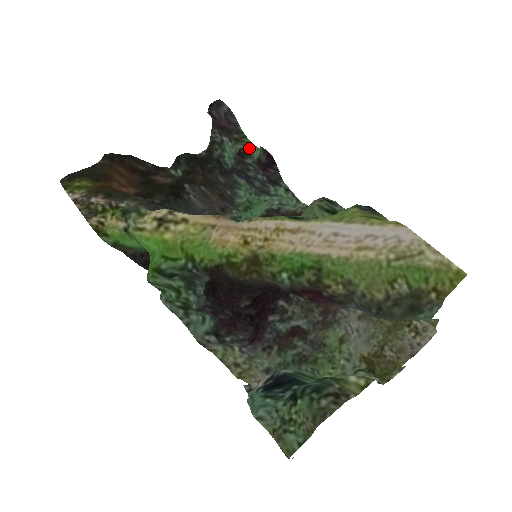
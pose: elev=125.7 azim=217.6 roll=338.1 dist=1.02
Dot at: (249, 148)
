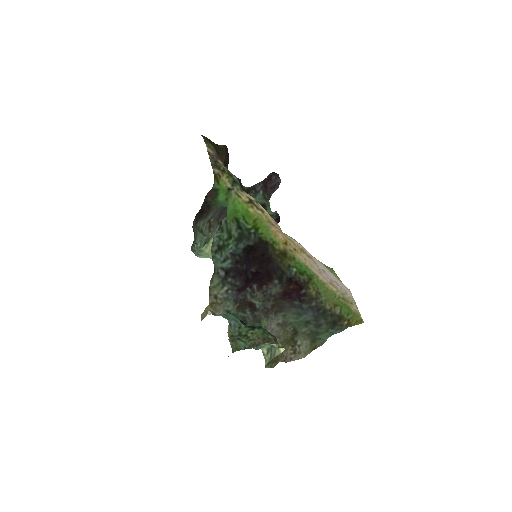
Dot at: (268, 207)
